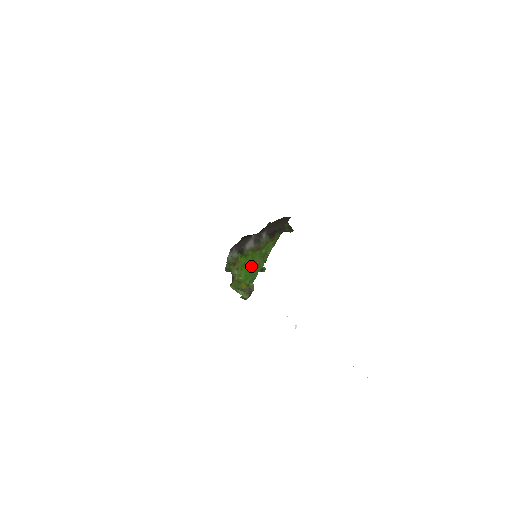
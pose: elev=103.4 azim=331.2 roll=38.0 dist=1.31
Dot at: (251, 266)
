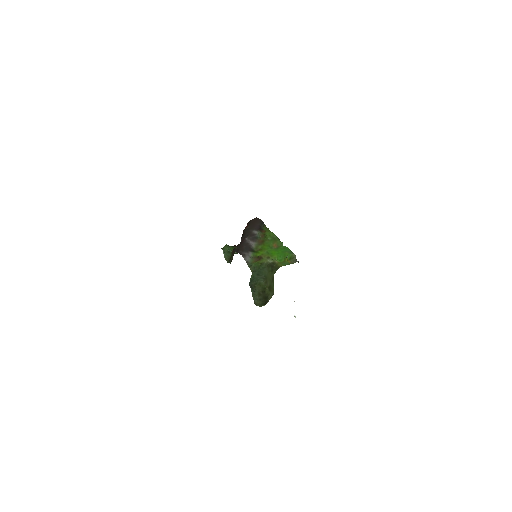
Dot at: (276, 249)
